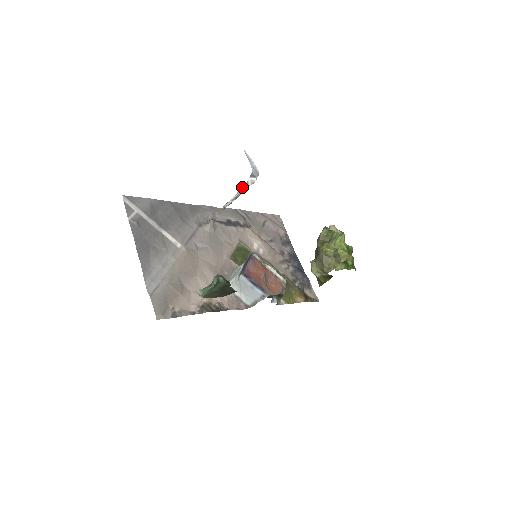
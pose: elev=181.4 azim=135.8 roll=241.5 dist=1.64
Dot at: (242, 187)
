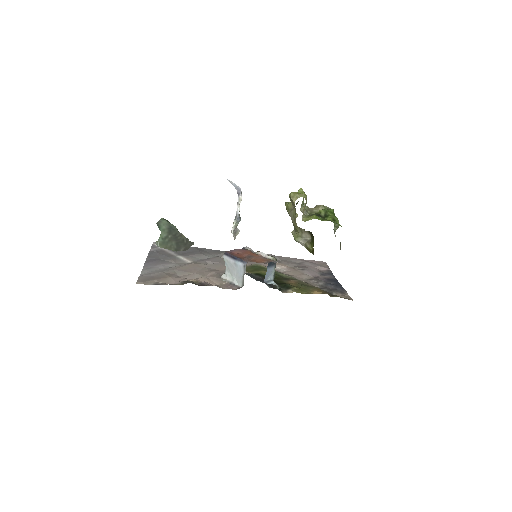
Dot at: (237, 209)
